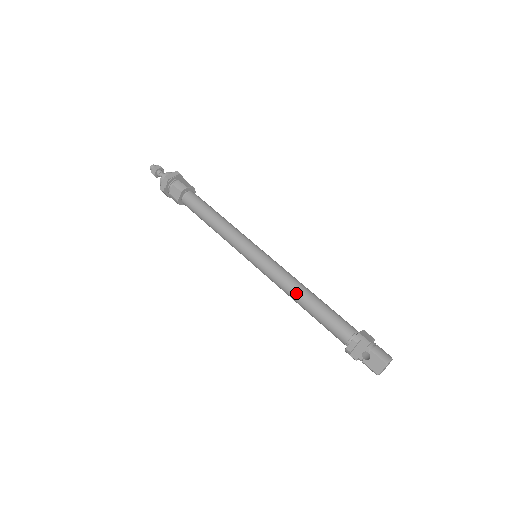
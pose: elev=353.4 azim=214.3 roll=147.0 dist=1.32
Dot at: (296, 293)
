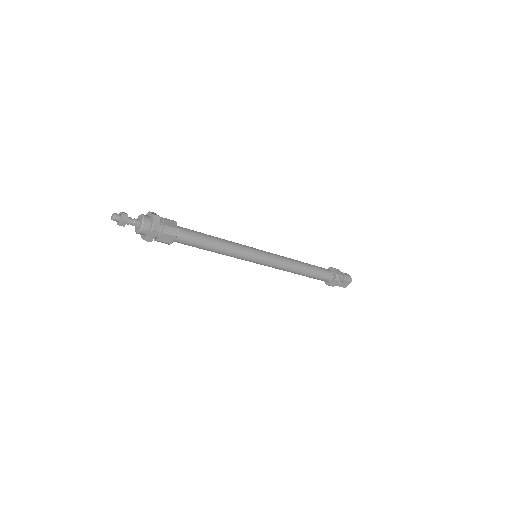
Dot at: (296, 270)
